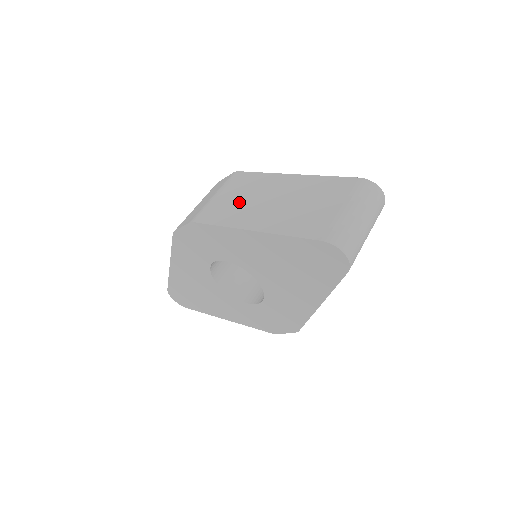
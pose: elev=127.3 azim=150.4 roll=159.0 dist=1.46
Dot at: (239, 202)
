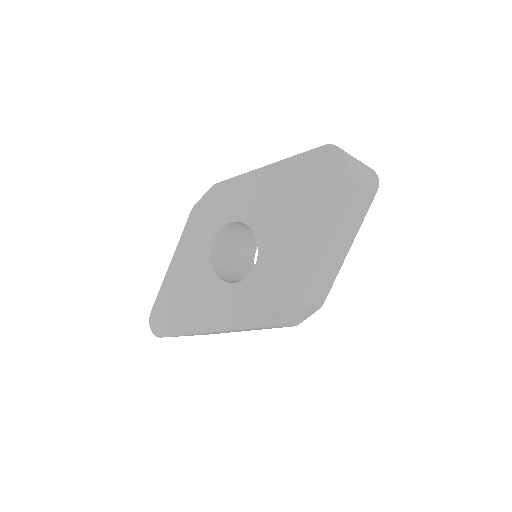
Dot at: occluded
